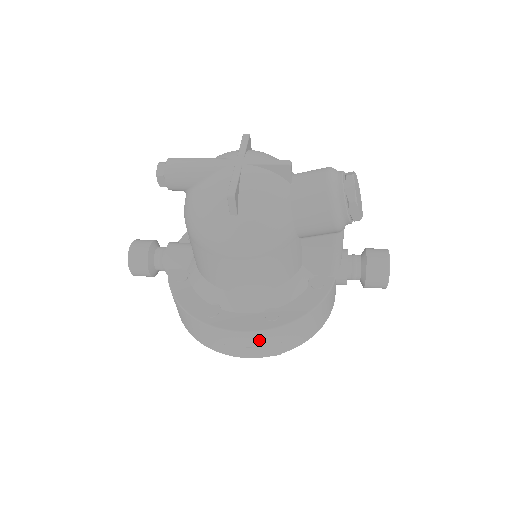
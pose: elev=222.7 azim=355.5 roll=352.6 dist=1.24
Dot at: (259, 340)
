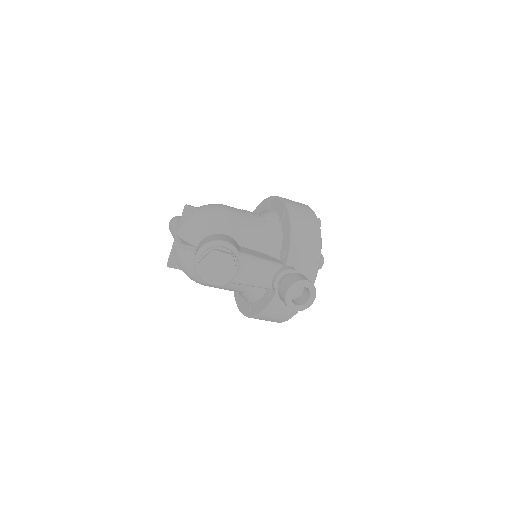
Dot at: occluded
